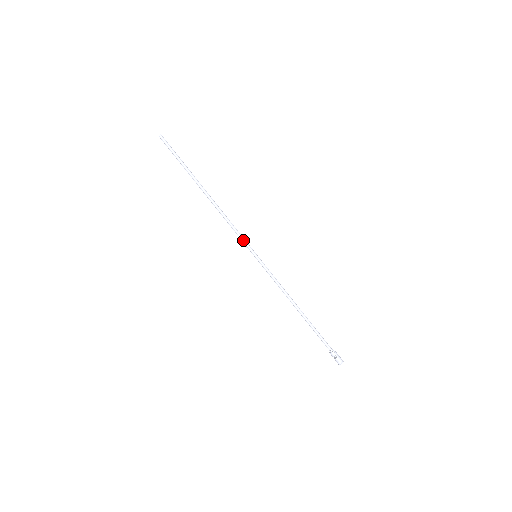
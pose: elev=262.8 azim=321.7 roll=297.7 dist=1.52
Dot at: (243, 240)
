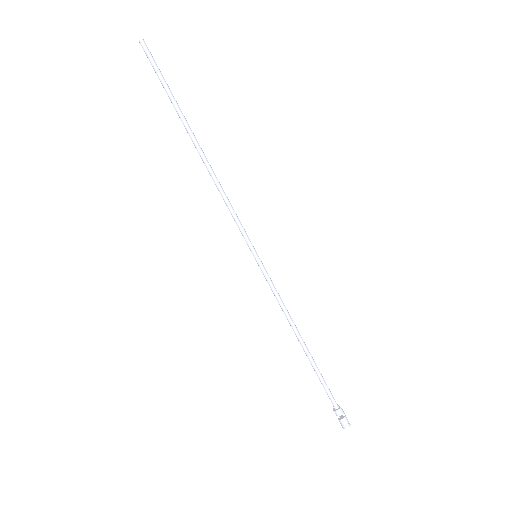
Dot at: (243, 228)
